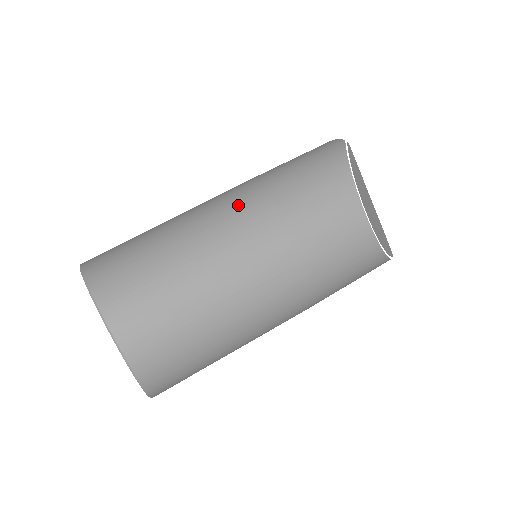
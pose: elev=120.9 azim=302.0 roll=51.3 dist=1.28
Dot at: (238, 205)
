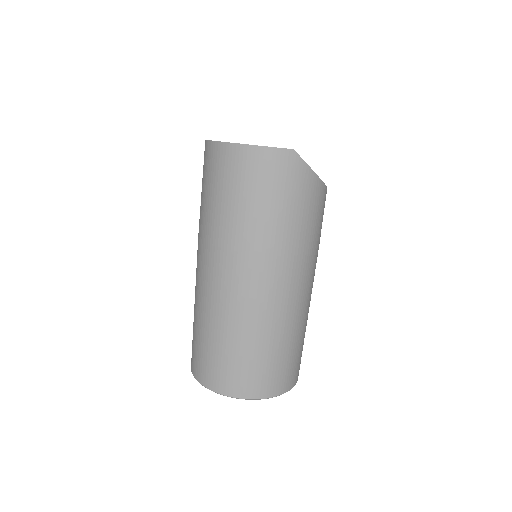
Dot at: (294, 280)
